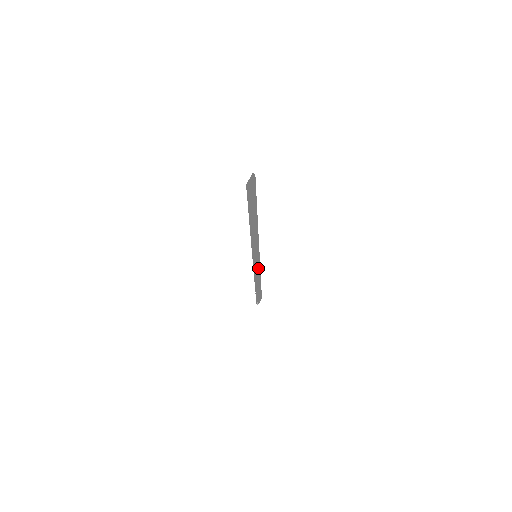
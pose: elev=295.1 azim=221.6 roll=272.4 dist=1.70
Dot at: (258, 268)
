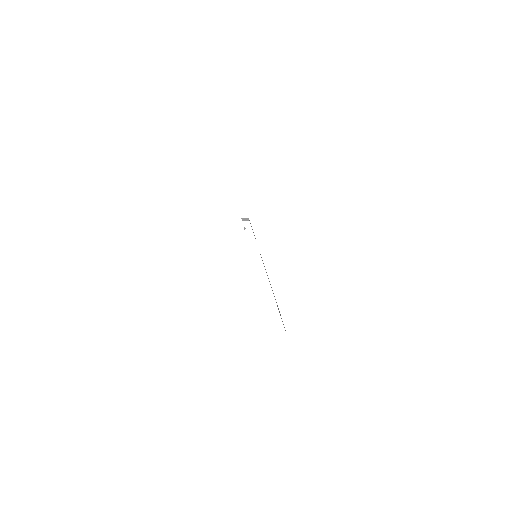
Dot at: occluded
